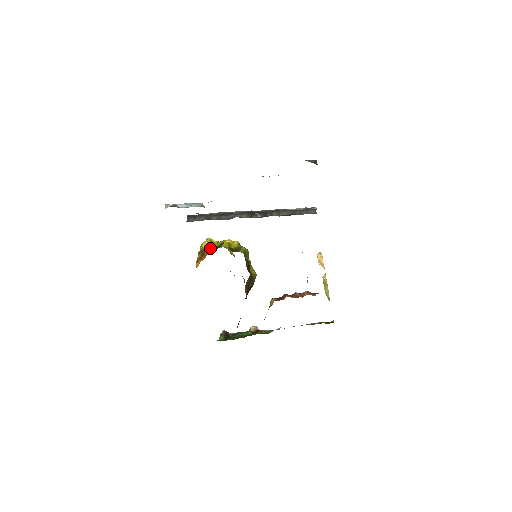
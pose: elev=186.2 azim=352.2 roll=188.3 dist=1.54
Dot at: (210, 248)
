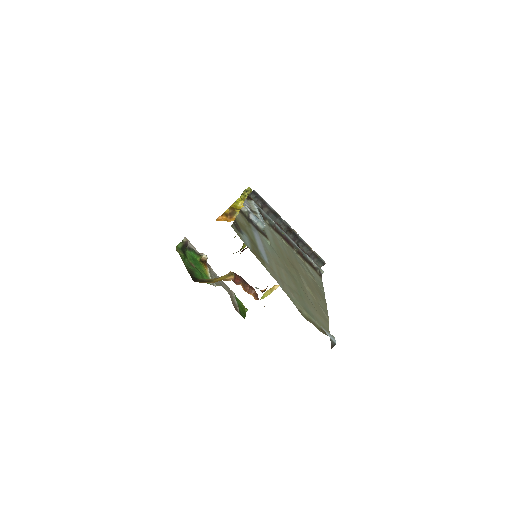
Dot at: occluded
